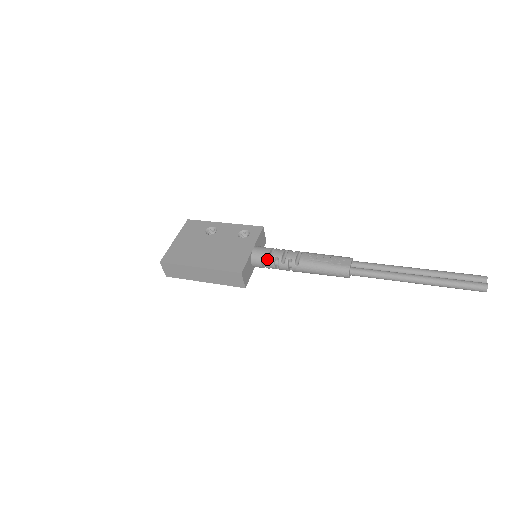
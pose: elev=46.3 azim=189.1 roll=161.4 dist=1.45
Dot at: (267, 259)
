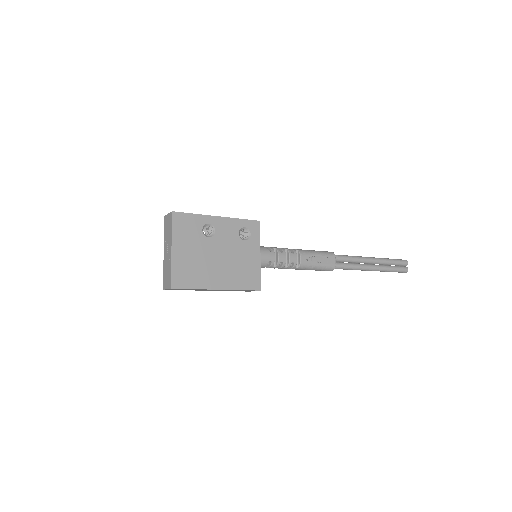
Dot at: (273, 265)
